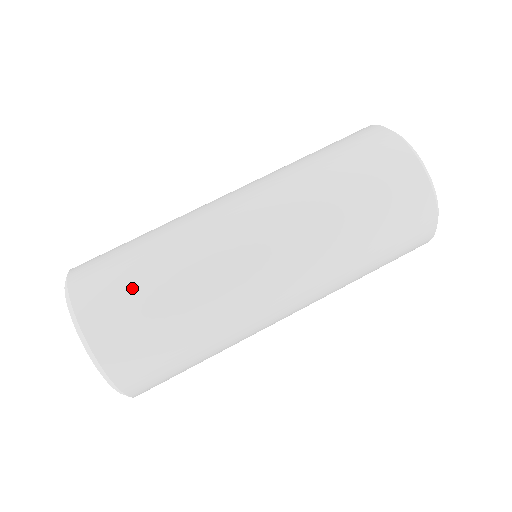
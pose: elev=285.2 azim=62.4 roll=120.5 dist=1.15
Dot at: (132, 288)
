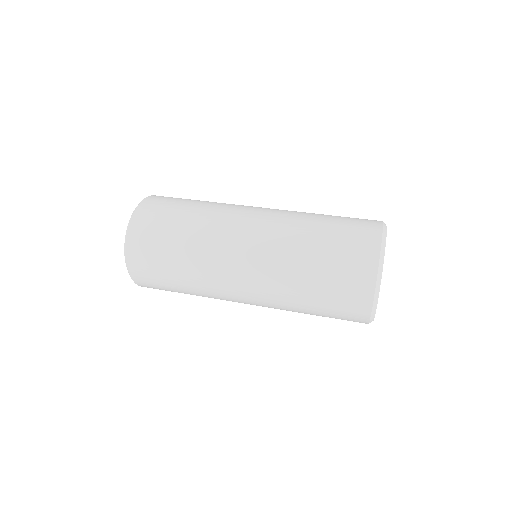
Dot at: occluded
